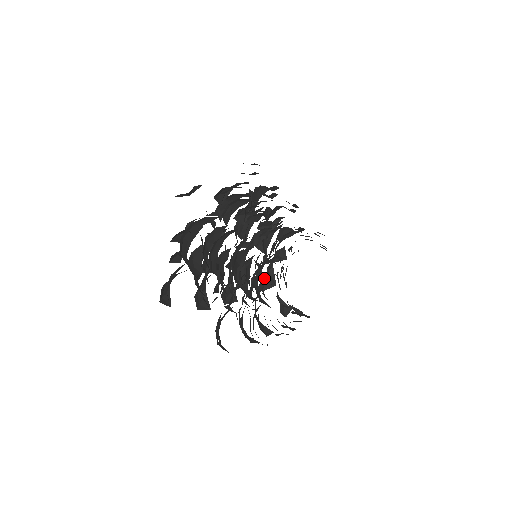
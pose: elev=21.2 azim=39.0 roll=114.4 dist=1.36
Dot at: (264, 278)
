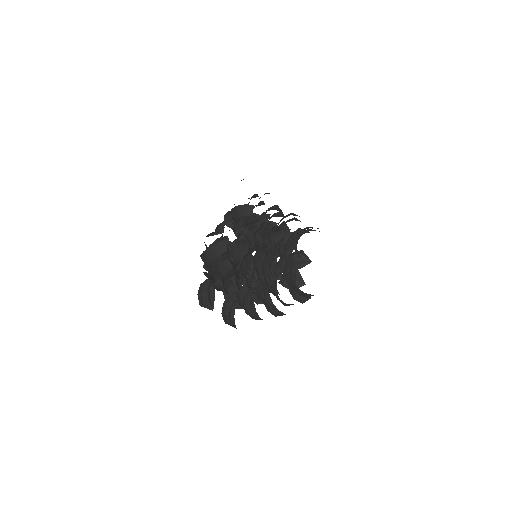
Dot at: occluded
